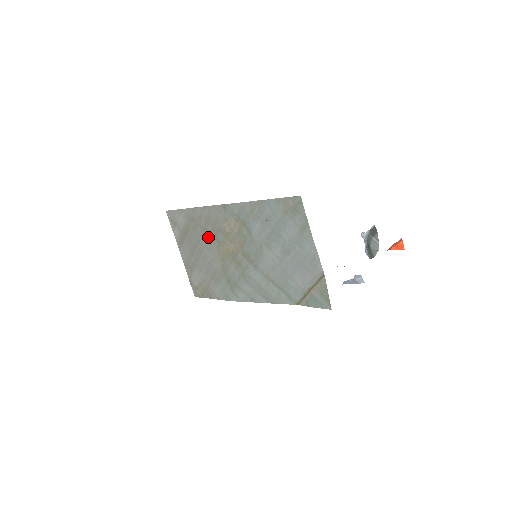
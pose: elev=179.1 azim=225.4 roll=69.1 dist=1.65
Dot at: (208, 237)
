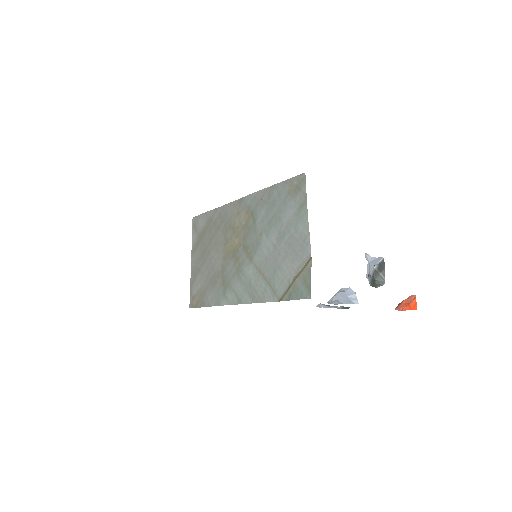
Dot at: (219, 236)
